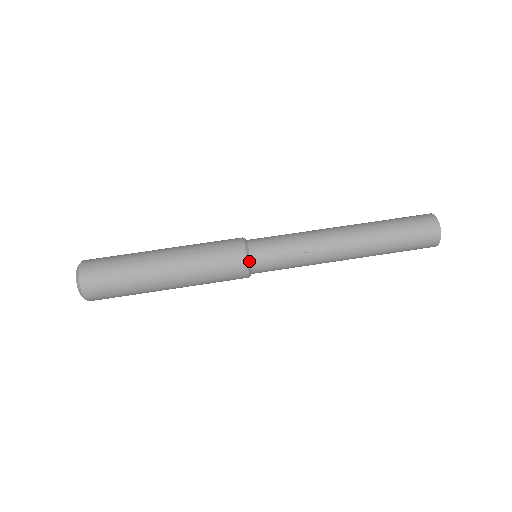
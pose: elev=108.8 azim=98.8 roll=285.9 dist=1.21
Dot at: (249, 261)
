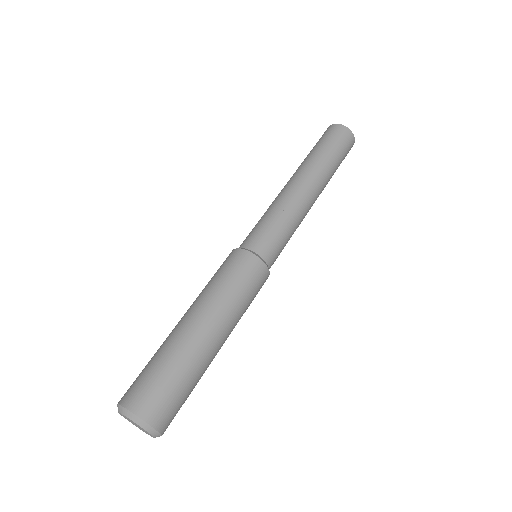
Dot at: (267, 266)
